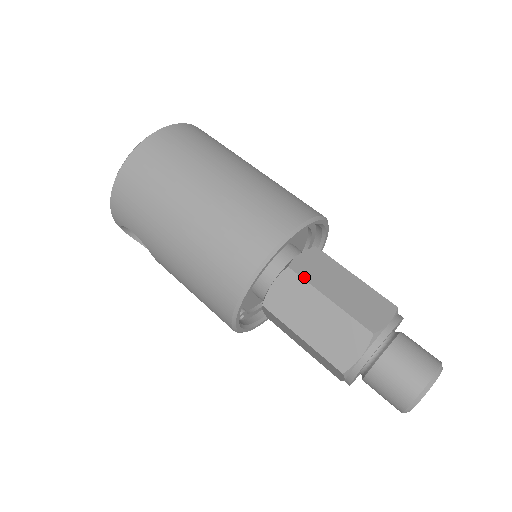
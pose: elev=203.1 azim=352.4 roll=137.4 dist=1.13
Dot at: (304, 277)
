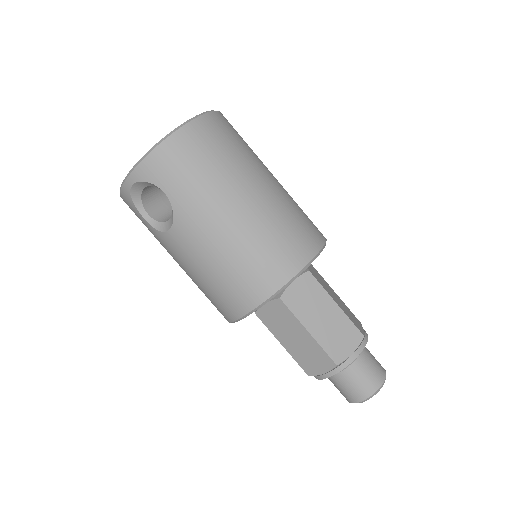
Dot at: (320, 282)
